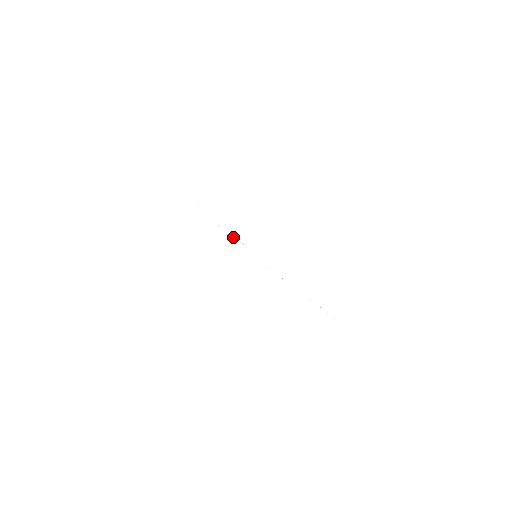
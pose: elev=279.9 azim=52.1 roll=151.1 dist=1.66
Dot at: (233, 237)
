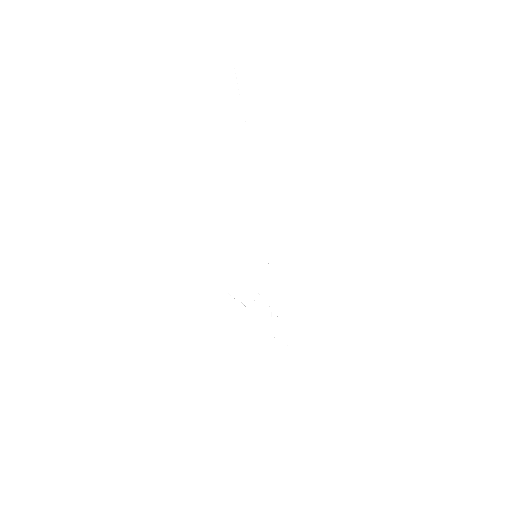
Dot at: (254, 298)
